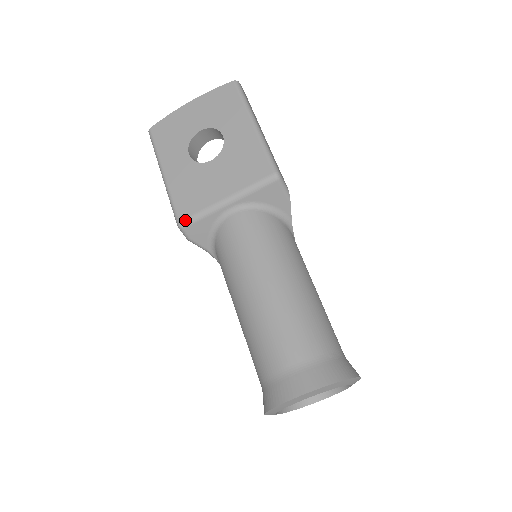
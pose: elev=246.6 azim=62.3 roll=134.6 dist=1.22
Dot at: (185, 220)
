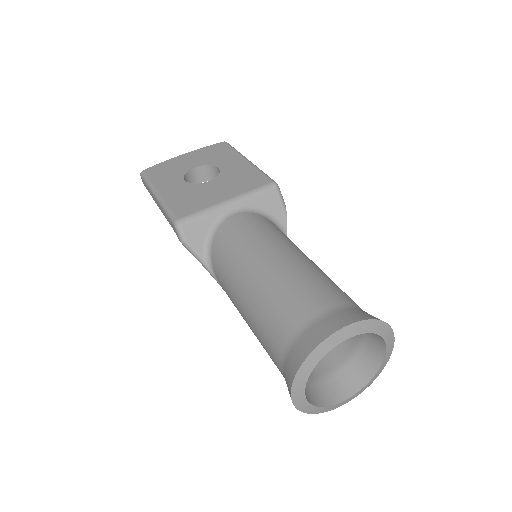
Dot at: (184, 218)
